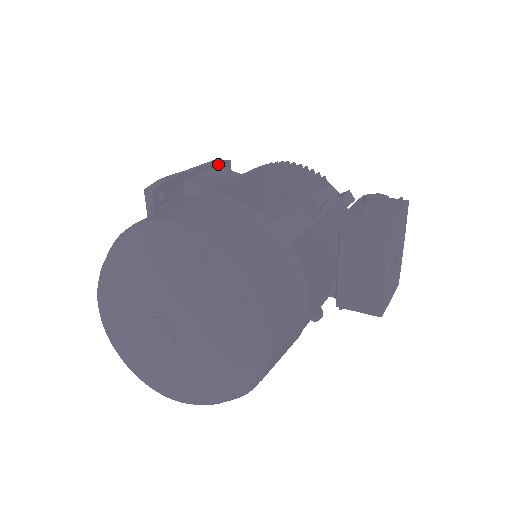
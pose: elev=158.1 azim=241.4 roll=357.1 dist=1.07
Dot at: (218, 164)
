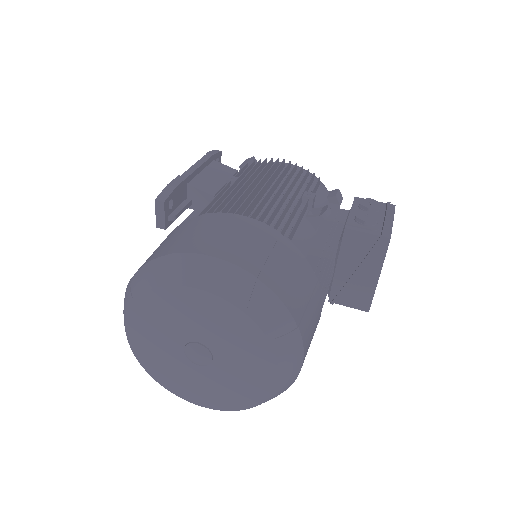
Dot at: (212, 158)
